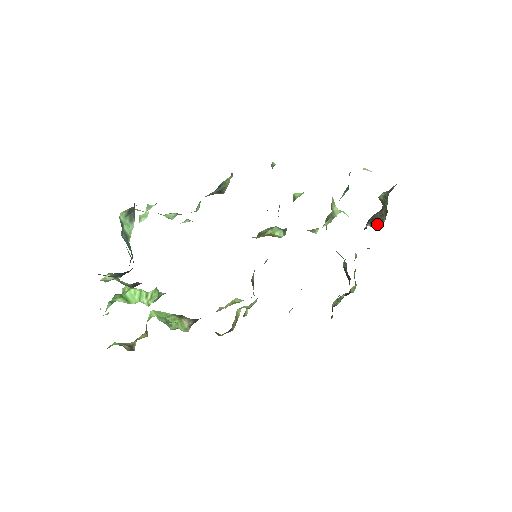
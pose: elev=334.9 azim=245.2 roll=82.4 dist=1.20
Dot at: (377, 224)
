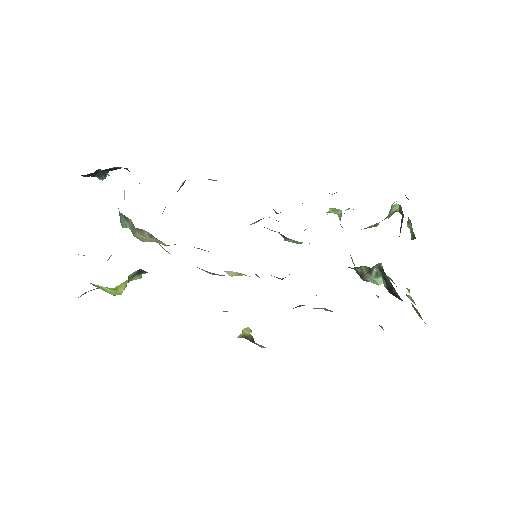
Dot at: occluded
